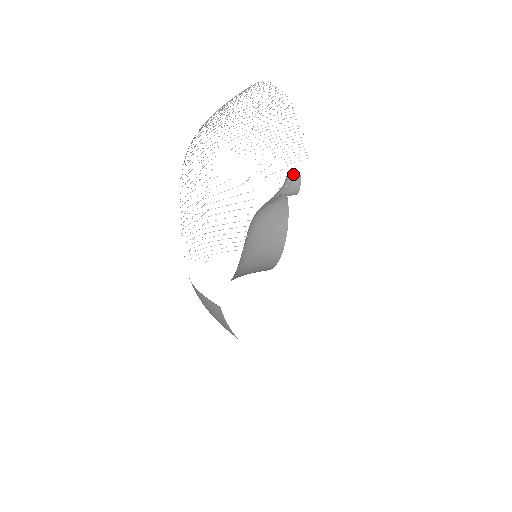
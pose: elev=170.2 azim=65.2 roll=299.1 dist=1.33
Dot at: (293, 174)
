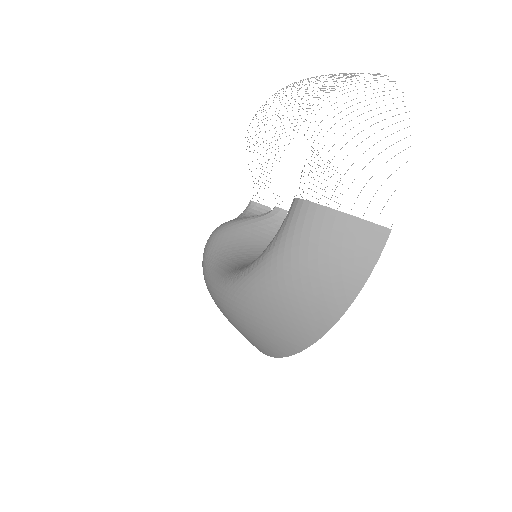
Dot at: (262, 205)
